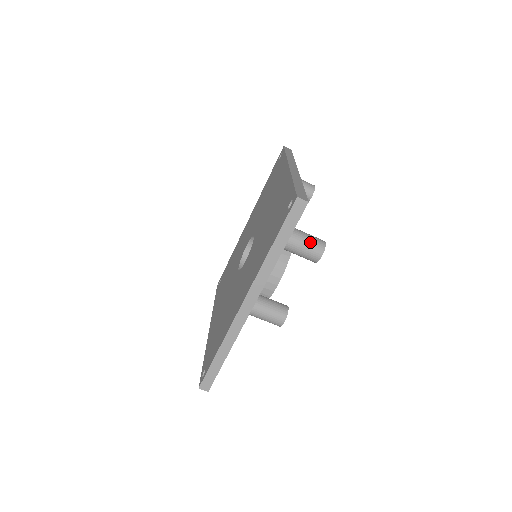
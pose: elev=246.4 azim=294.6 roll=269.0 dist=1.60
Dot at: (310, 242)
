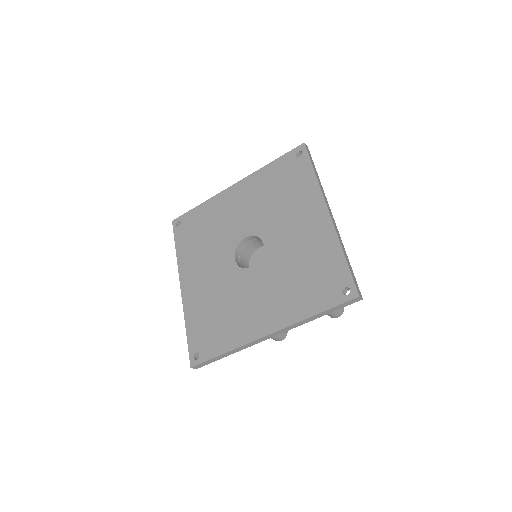
Dot at: occluded
